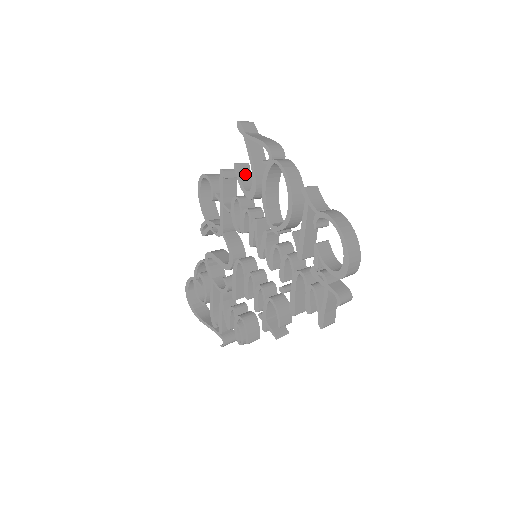
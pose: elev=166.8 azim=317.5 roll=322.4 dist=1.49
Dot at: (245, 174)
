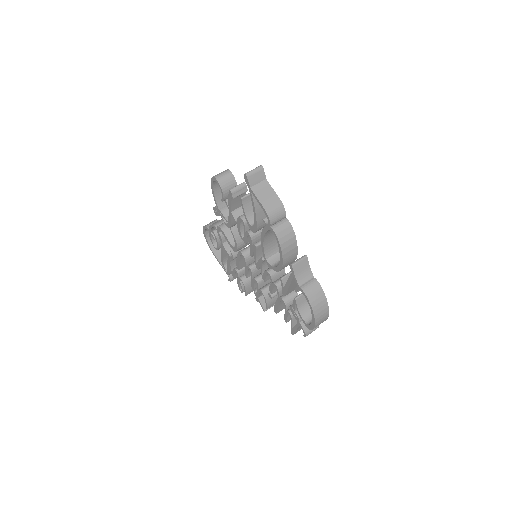
Dot at: (251, 203)
